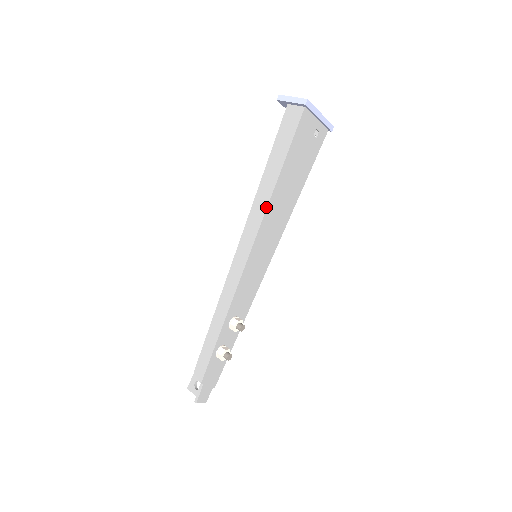
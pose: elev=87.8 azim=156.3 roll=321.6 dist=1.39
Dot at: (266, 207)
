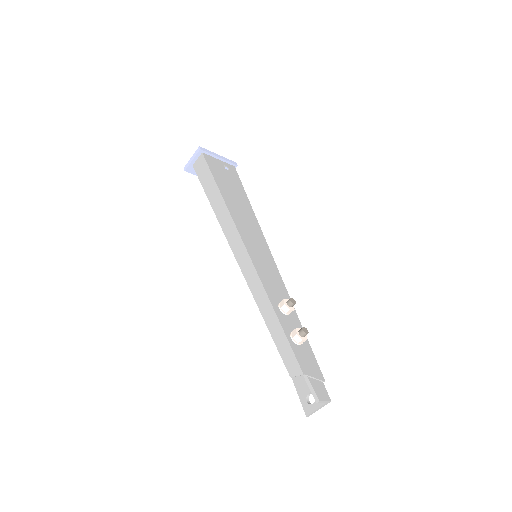
Dot at: (229, 214)
